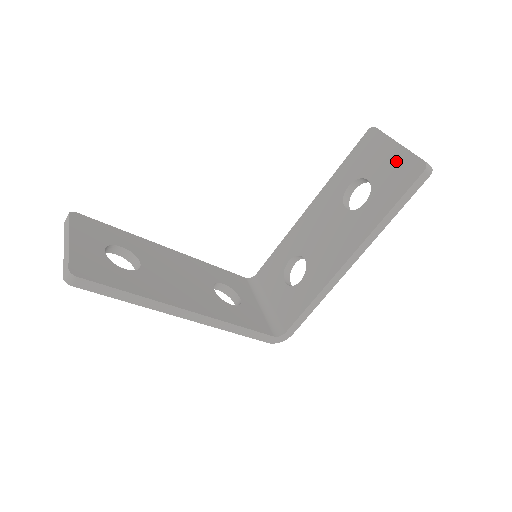
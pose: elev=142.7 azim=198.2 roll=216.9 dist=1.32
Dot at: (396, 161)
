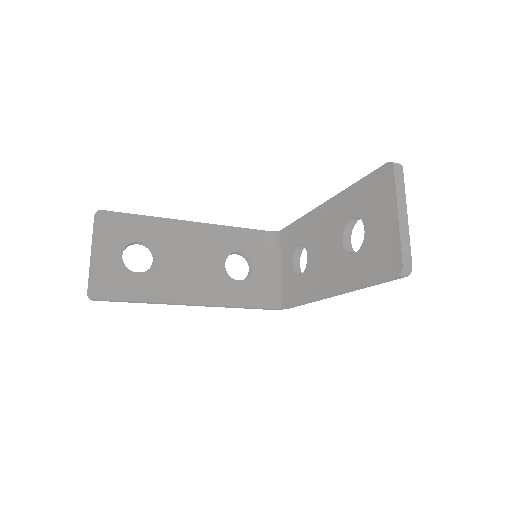
Dot at: (387, 236)
